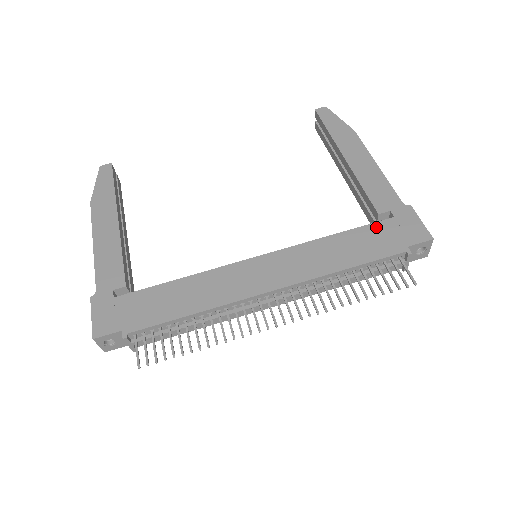
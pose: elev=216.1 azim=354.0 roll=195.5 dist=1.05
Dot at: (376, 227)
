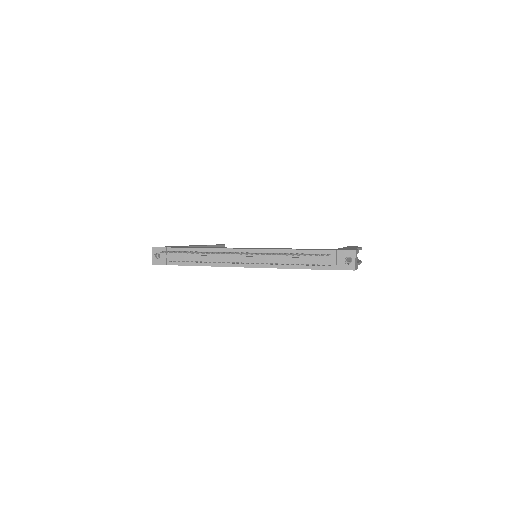
Dot at: occluded
